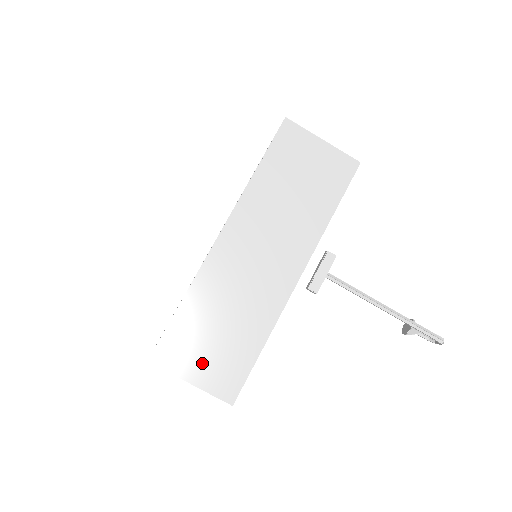
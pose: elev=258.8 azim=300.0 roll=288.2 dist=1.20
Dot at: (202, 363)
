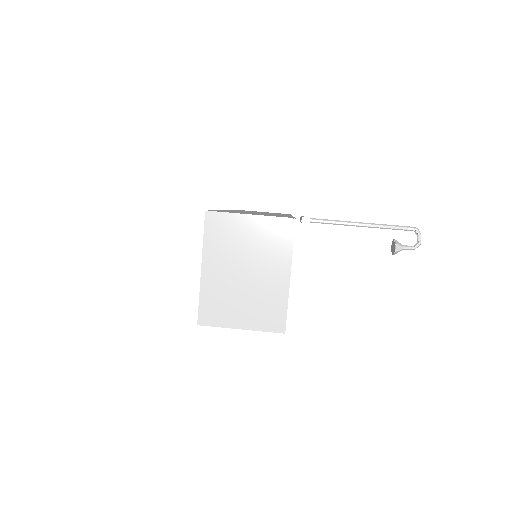
Dot at: occluded
